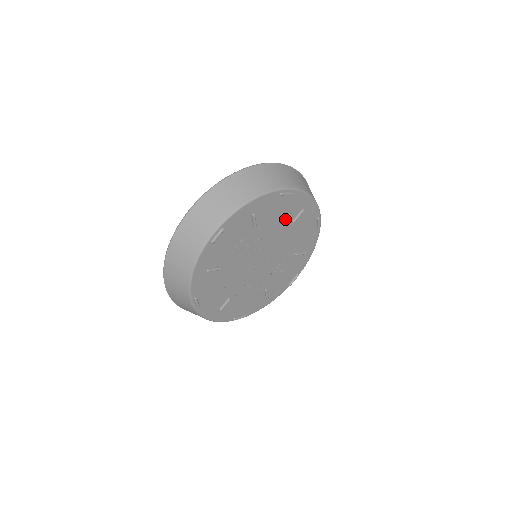
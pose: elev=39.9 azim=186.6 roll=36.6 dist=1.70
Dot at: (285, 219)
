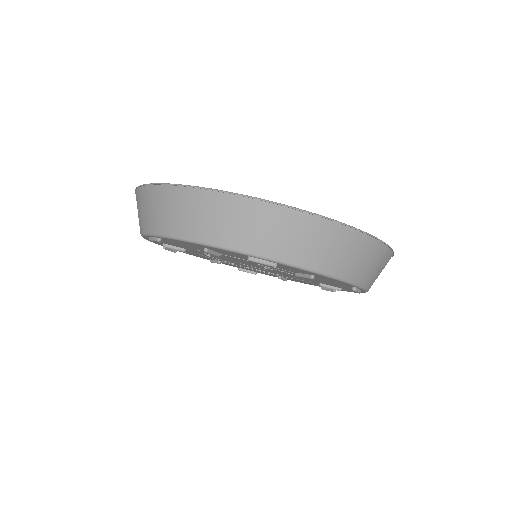
Dot at: occluded
